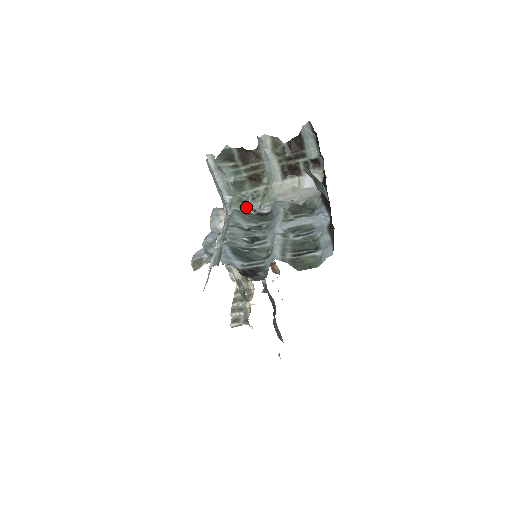
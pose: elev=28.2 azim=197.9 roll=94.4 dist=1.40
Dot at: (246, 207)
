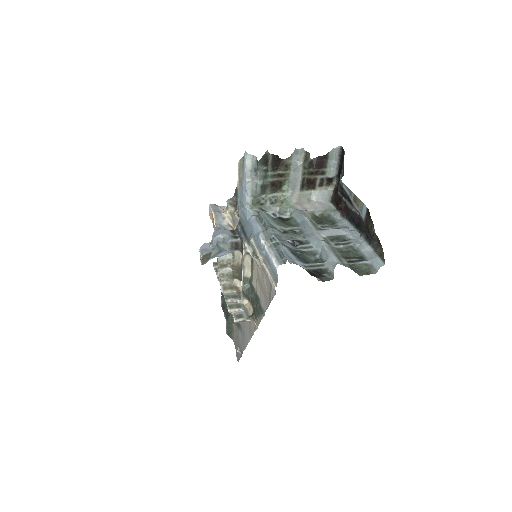
Dot at: (265, 210)
